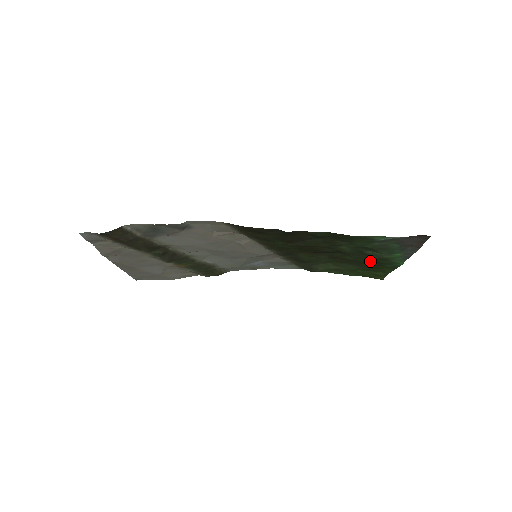
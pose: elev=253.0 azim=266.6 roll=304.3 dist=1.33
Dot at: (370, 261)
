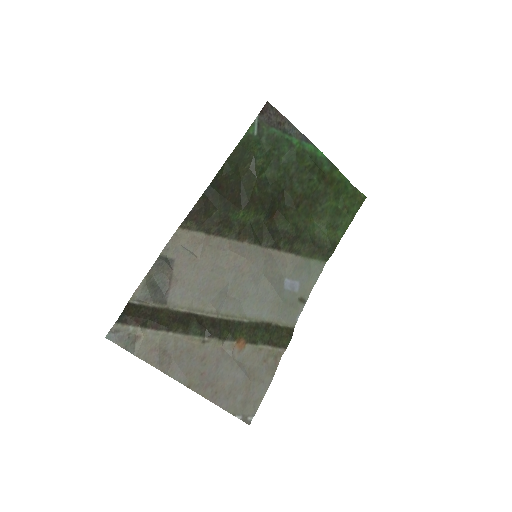
Dot at: (308, 174)
